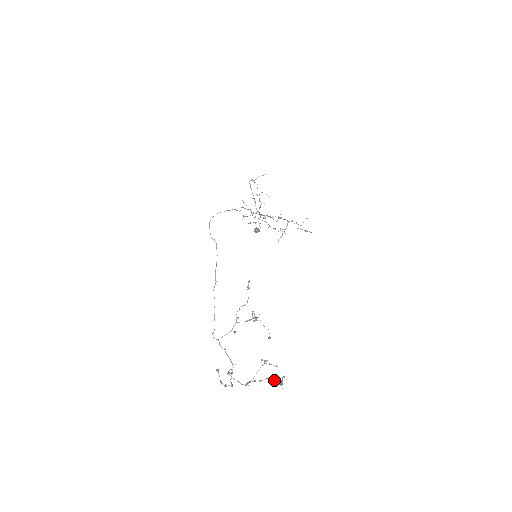
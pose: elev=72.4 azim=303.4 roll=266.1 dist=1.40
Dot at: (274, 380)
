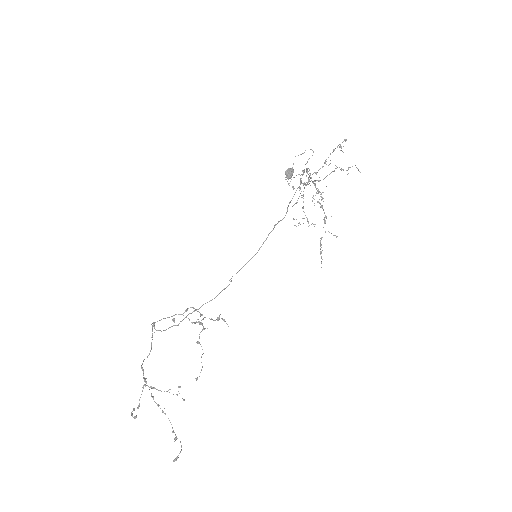
Dot at: (173, 432)
